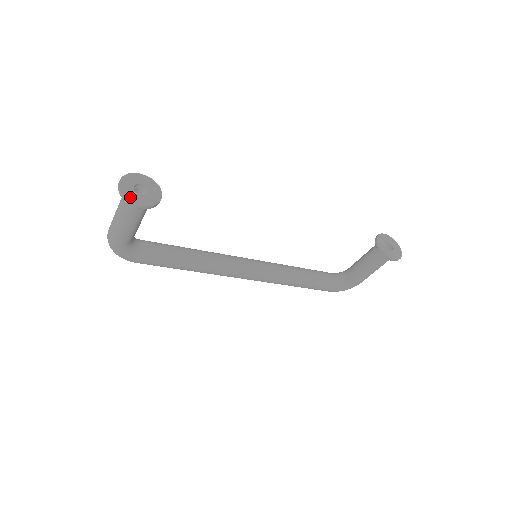
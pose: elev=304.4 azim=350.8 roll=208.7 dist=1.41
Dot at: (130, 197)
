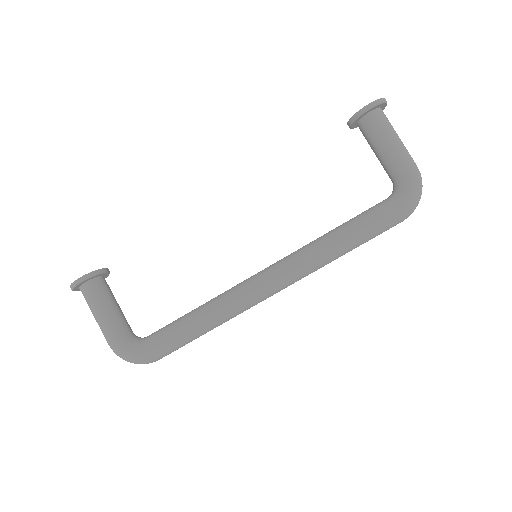
Dot at: (74, 283)
